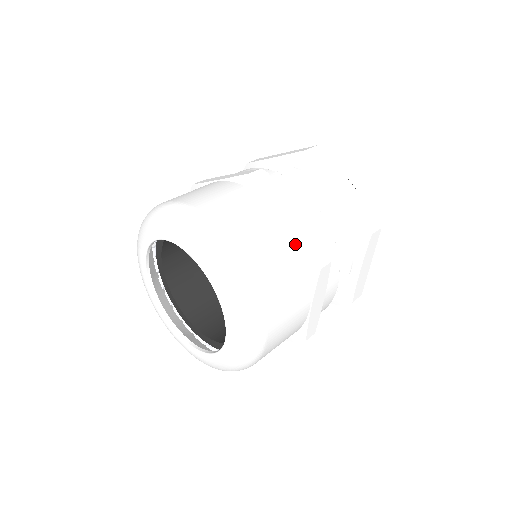
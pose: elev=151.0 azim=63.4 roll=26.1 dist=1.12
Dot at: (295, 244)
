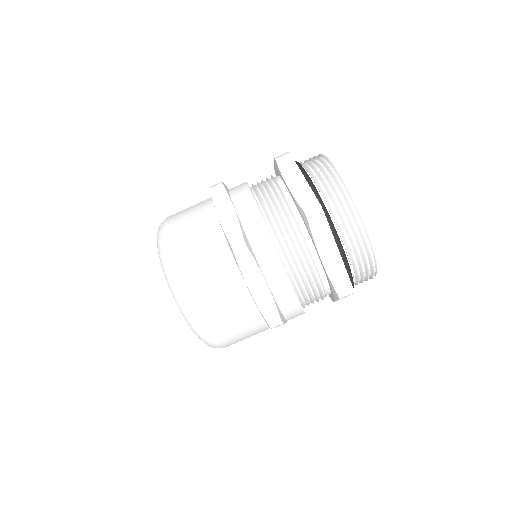
Dot at: (221, 234)
